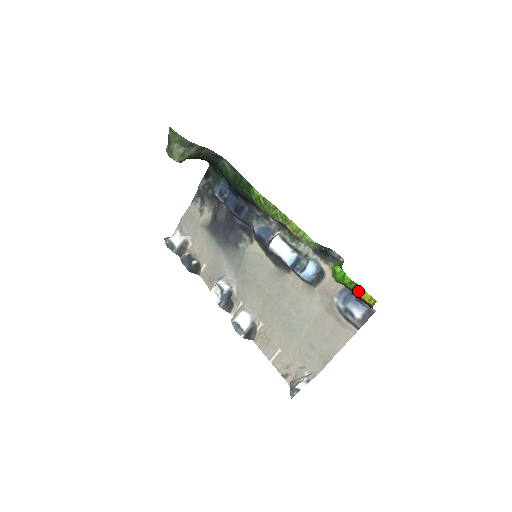
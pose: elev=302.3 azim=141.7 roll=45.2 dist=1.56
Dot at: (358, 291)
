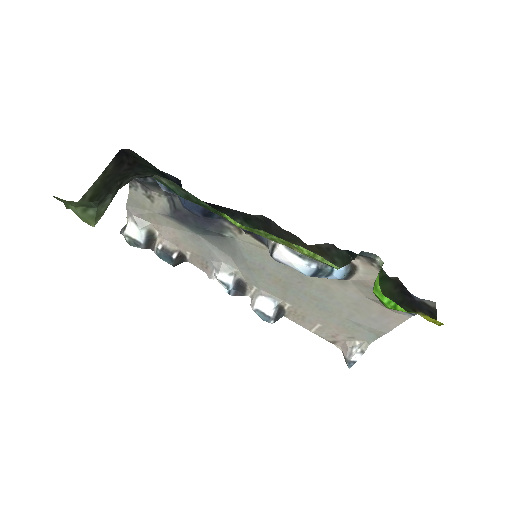
Dot at: (416, 313)
